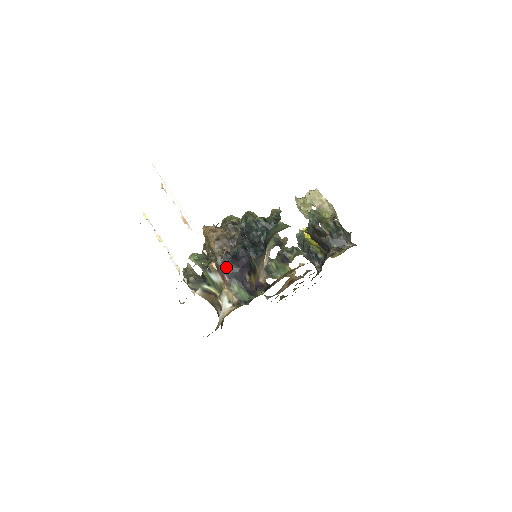
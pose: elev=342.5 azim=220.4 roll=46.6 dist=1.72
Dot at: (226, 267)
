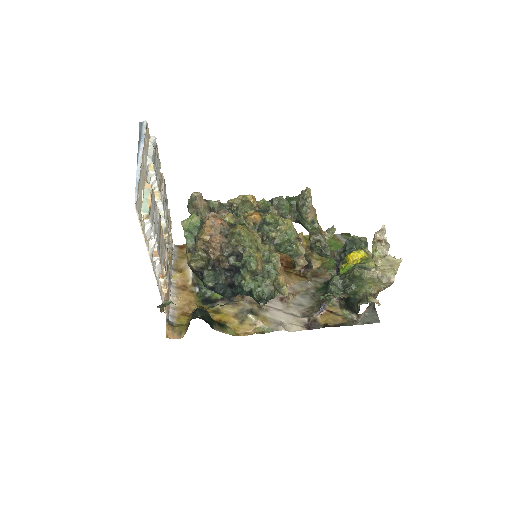
Dot at: (195, 272)
